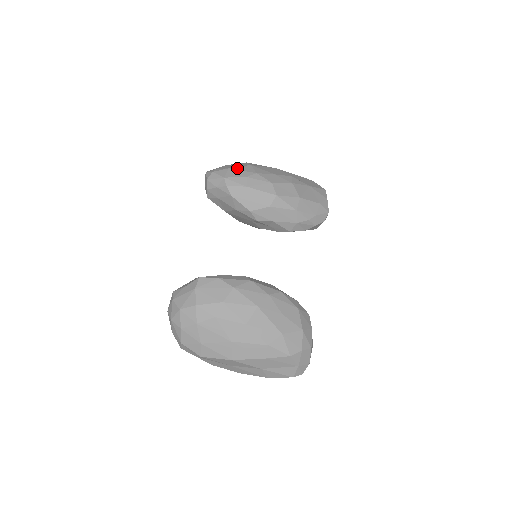
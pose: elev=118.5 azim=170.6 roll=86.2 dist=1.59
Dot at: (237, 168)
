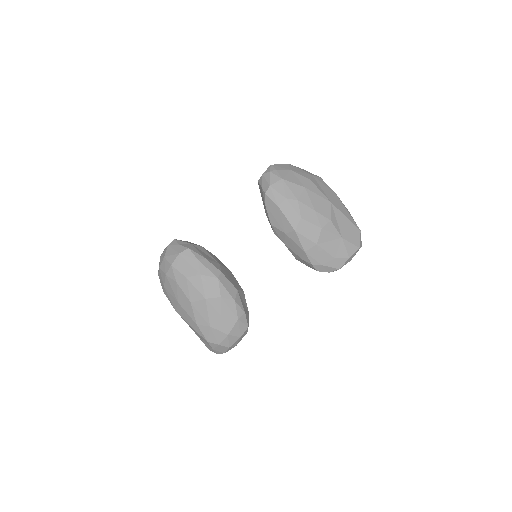
Dot at: (289, 183)
